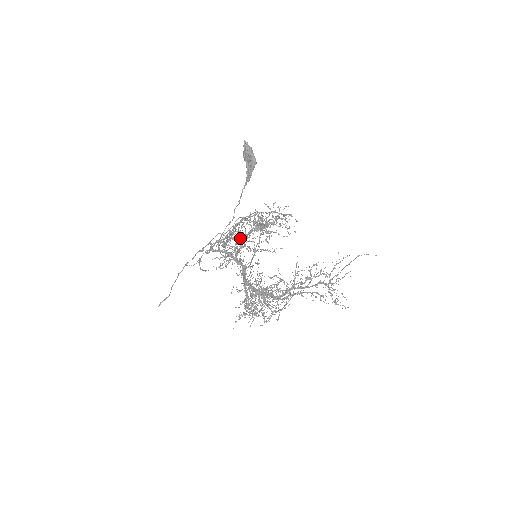
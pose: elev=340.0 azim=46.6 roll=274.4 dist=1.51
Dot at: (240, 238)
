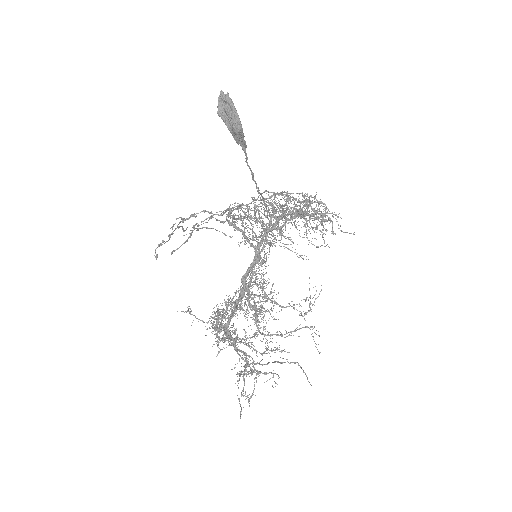
Dot at: (159, 244)
